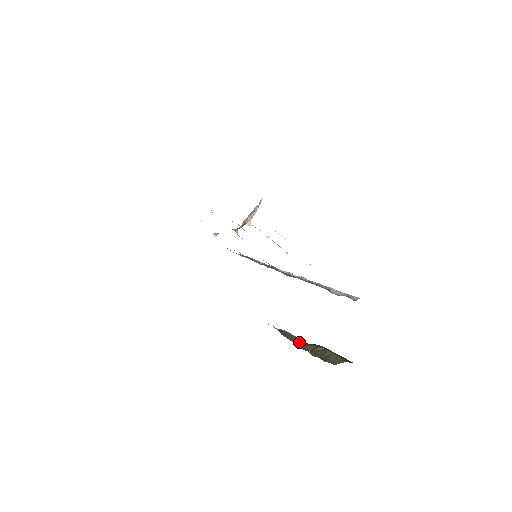
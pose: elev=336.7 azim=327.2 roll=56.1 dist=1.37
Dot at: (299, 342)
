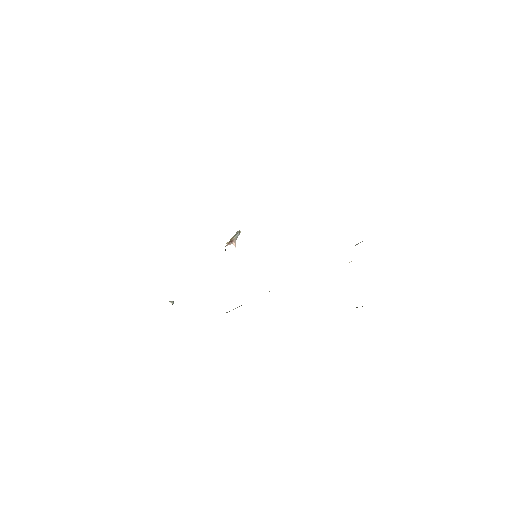
Dot at: occluded
